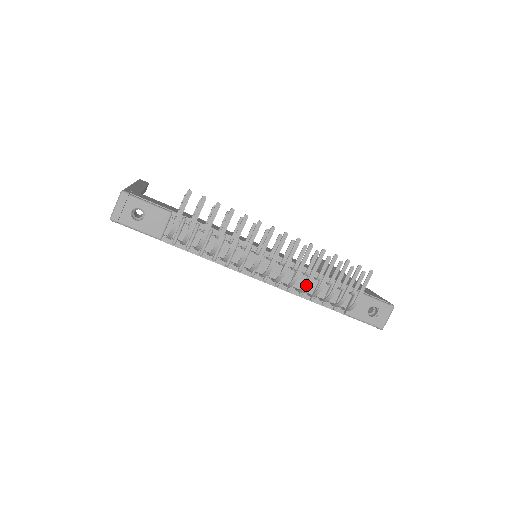
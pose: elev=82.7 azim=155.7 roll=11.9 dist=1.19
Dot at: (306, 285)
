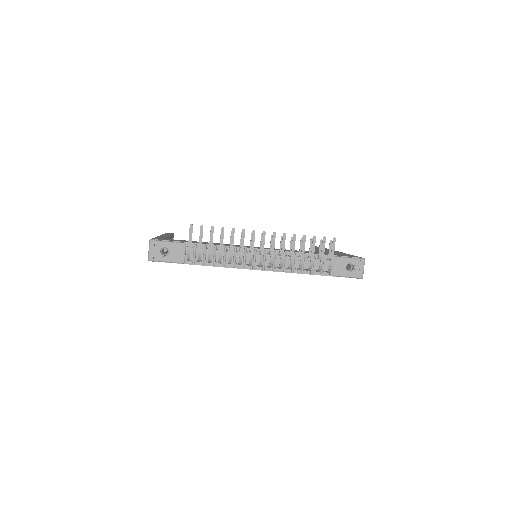
Dot at: (291, 262)
